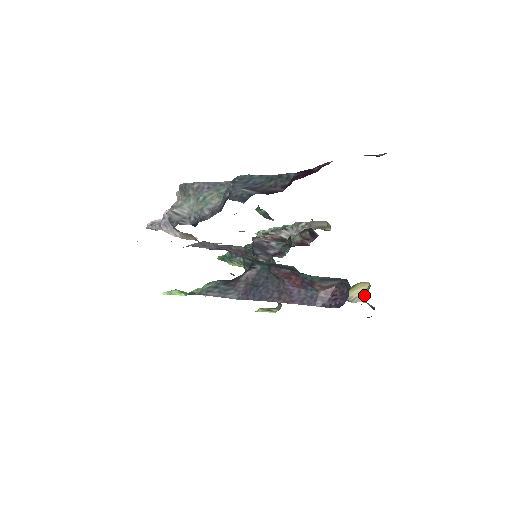
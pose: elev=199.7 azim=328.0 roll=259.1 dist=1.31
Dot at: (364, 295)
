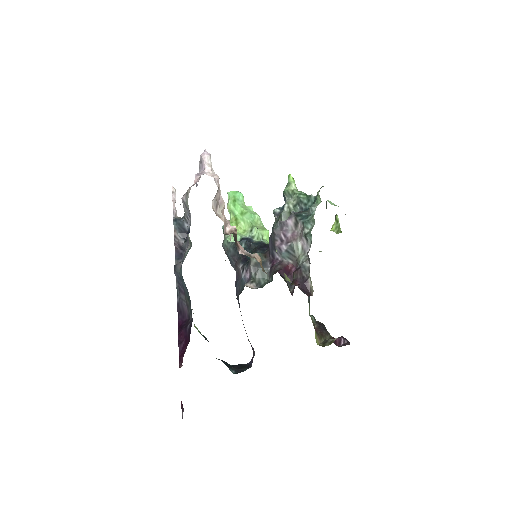
Dot at: occluded
